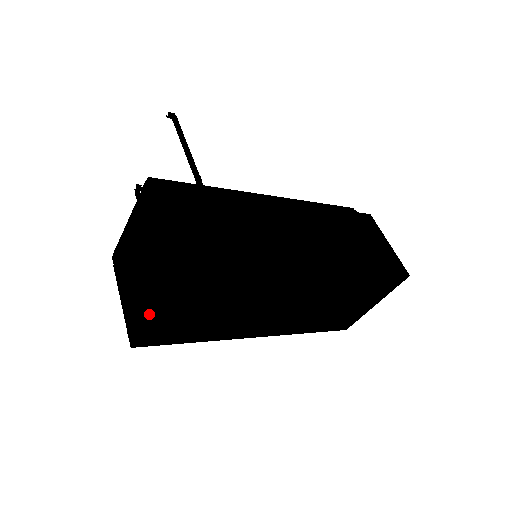
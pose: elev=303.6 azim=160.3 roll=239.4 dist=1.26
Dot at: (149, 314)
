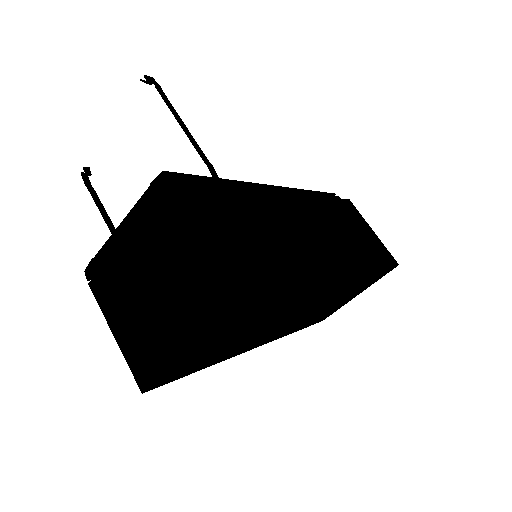
Dot at: (183, 354)
